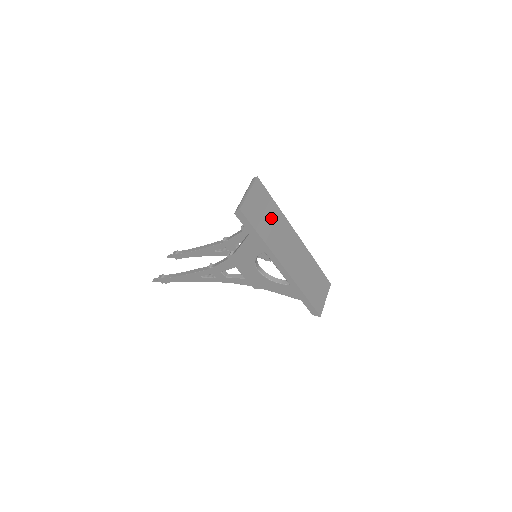
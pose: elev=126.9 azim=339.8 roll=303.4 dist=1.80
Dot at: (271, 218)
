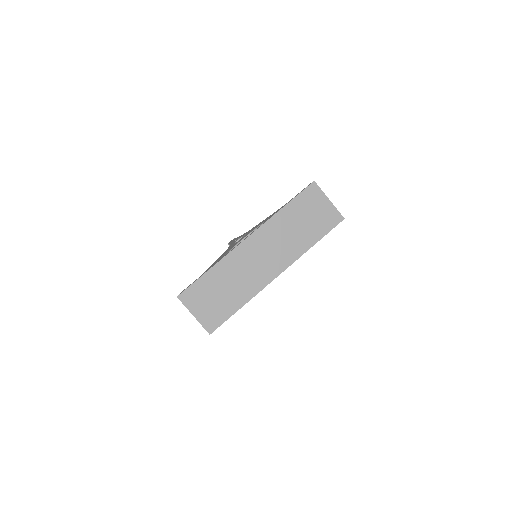
Dot at: (223, 285)
